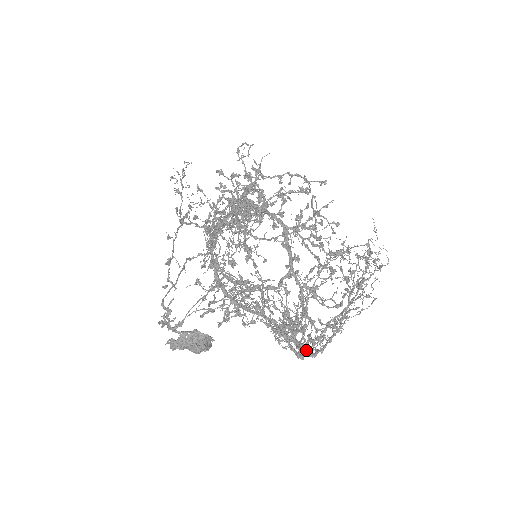
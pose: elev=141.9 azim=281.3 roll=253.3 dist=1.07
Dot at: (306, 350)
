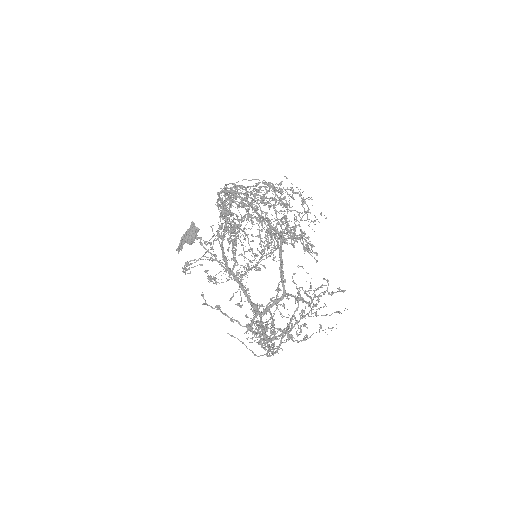
Dot at: occluded
